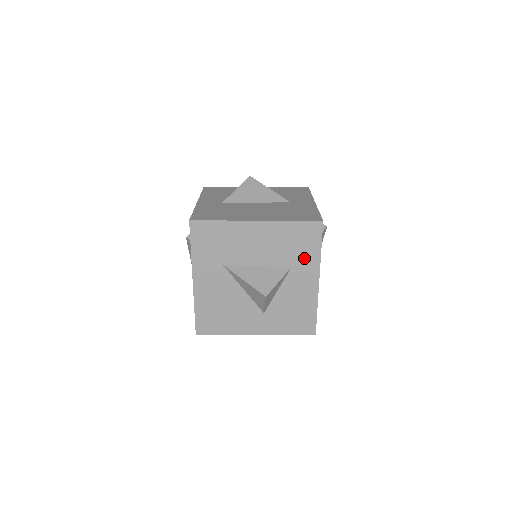
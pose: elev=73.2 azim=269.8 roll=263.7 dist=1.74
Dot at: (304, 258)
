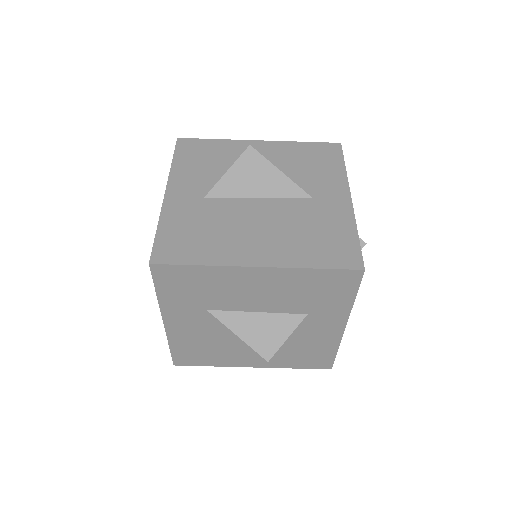
Dot at: (327, 306)
